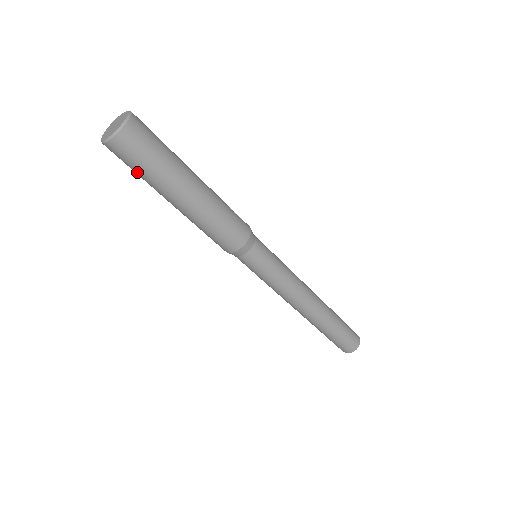
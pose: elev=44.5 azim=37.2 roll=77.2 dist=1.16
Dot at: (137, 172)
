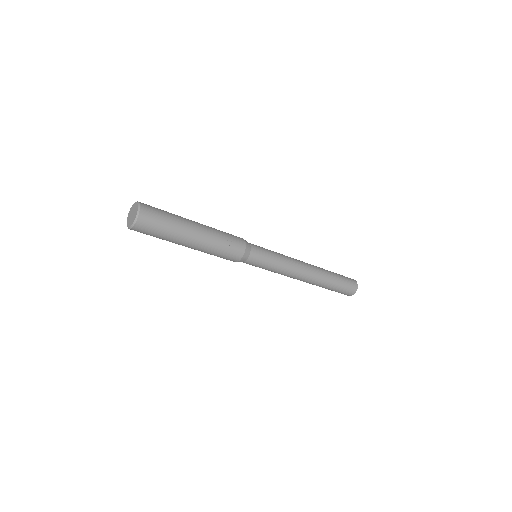
Dot at: occluded
